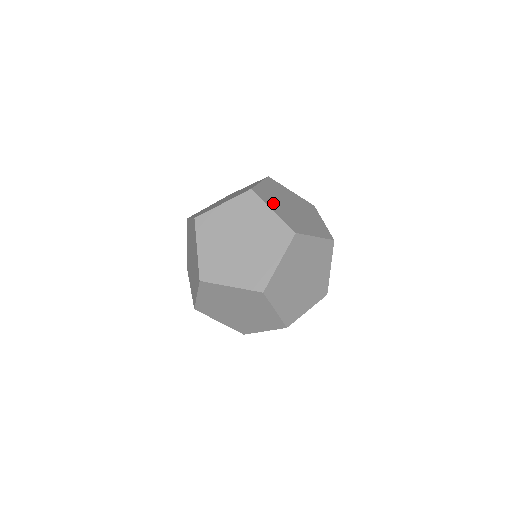
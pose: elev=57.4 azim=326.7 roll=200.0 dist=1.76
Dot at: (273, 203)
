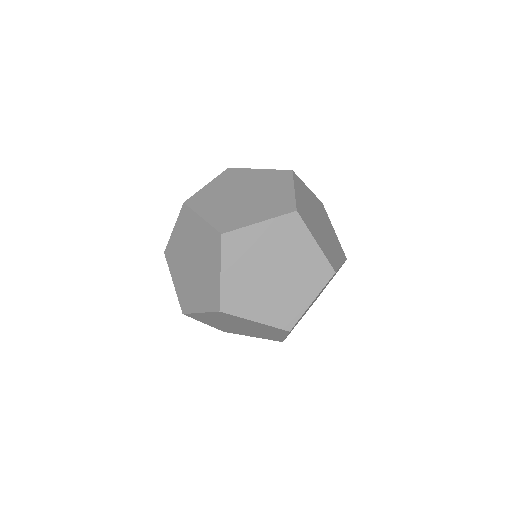
Dot at: (312, 227)
